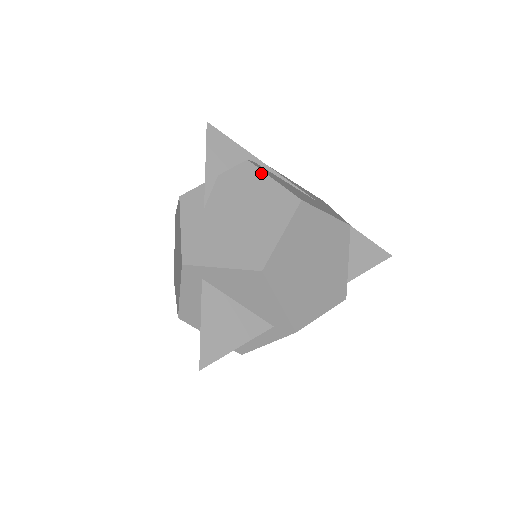
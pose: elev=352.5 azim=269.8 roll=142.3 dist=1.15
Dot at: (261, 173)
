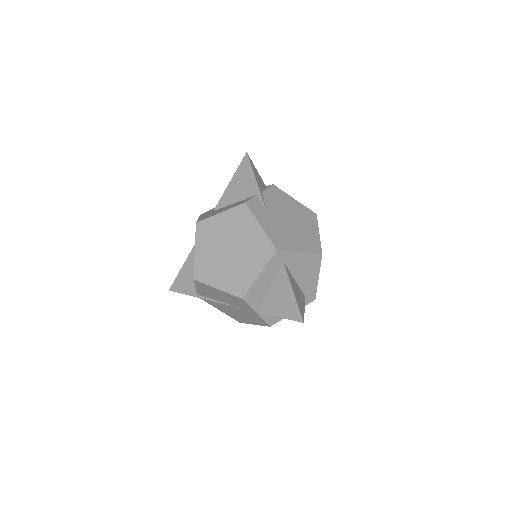
Dot at: (287, 194)
